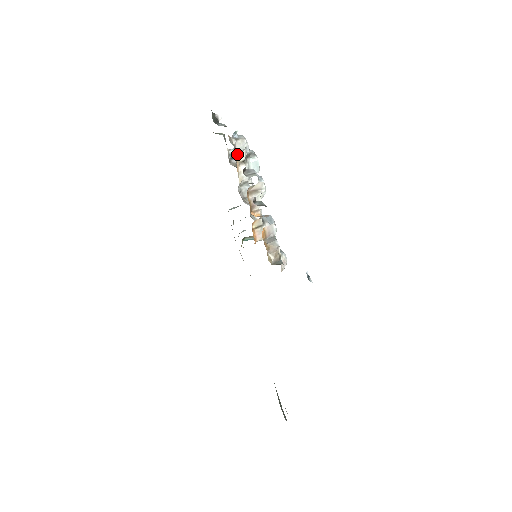
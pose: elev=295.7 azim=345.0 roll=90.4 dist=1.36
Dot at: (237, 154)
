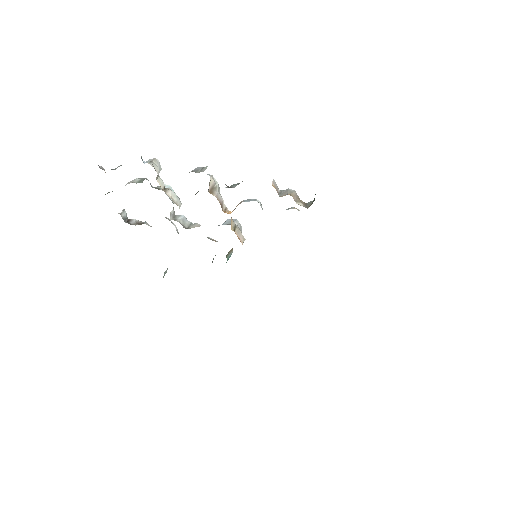
Dot at: (157, 181)
